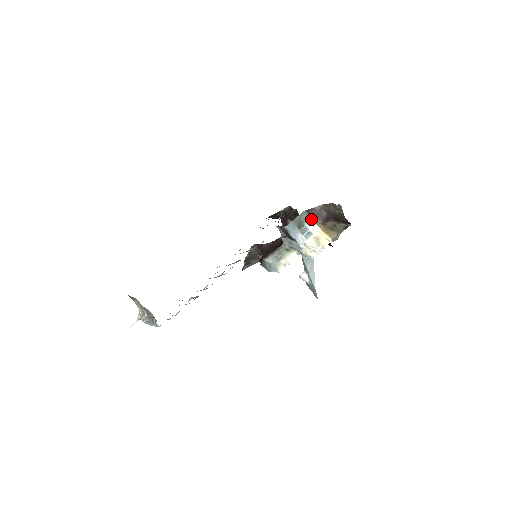
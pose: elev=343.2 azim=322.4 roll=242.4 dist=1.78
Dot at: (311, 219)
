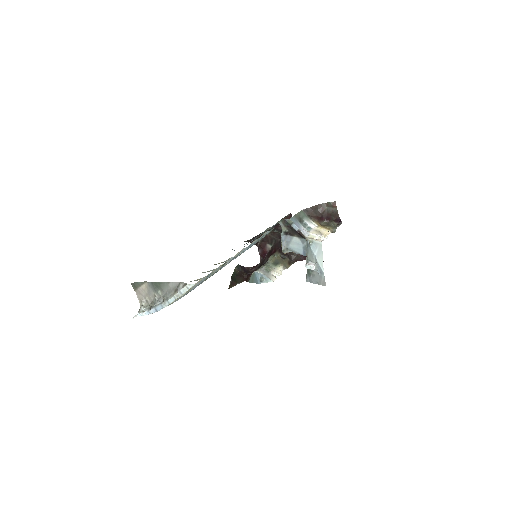
Dot at: (308, 217)
